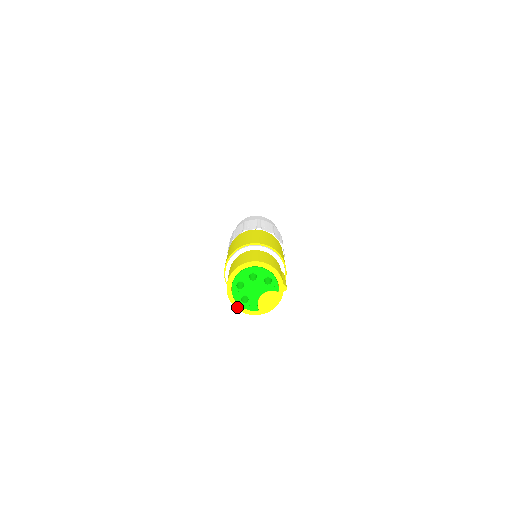
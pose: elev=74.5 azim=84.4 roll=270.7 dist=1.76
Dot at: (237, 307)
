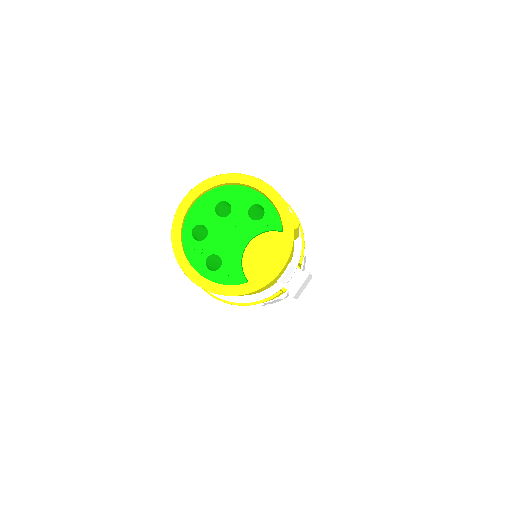
Dot at: (199, 282)
